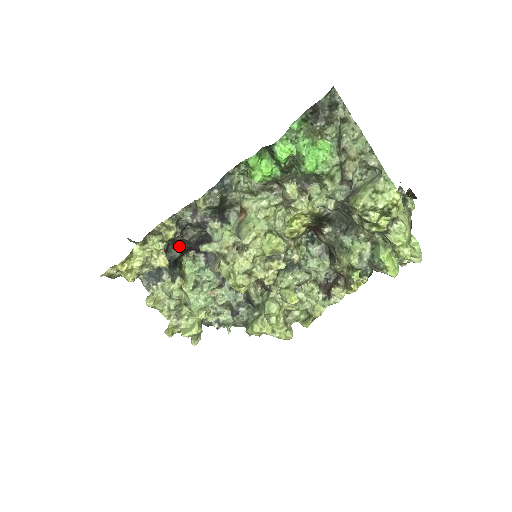
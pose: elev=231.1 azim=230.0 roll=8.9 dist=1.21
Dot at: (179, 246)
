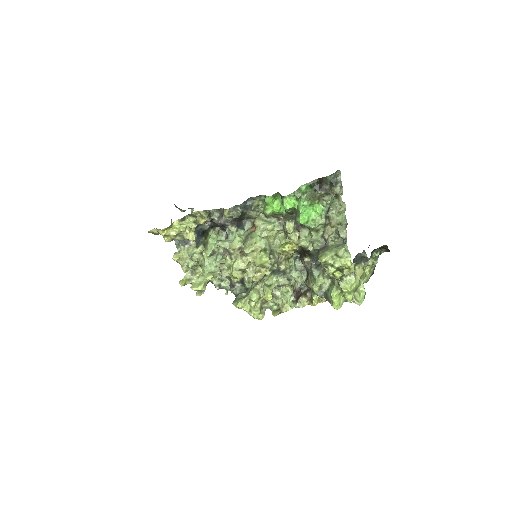
Dot at: (209, 223)
